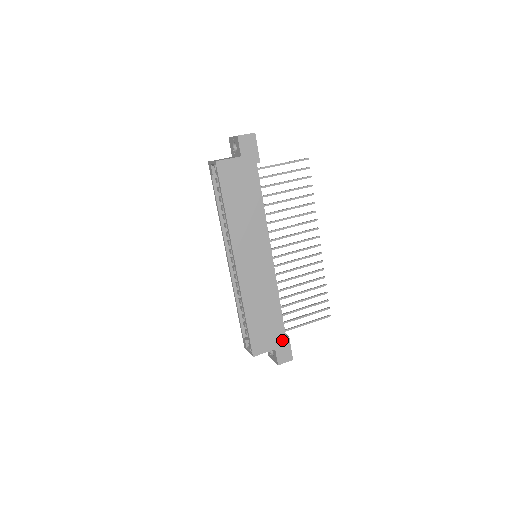
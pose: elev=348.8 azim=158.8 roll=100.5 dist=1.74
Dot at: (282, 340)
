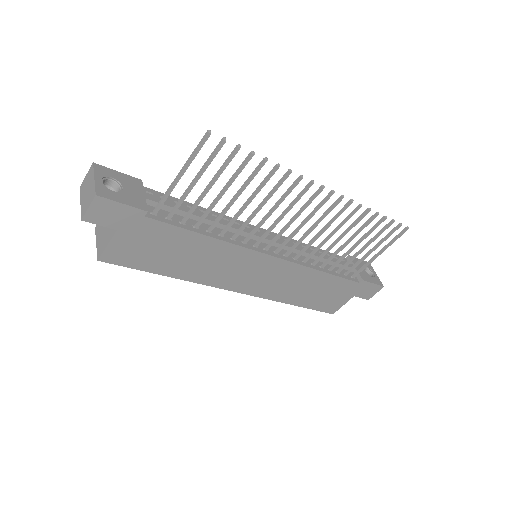
Dot at: (356, 287)
